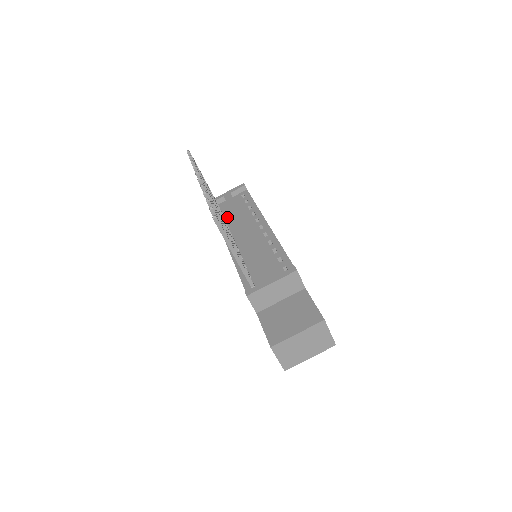
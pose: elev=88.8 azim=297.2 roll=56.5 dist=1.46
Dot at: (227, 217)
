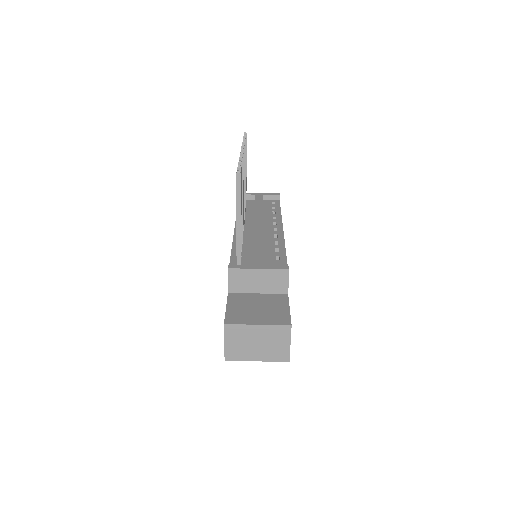
Dot at: (248, 211)
